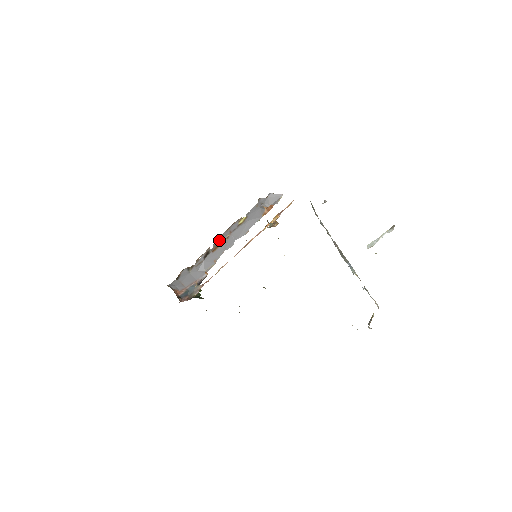
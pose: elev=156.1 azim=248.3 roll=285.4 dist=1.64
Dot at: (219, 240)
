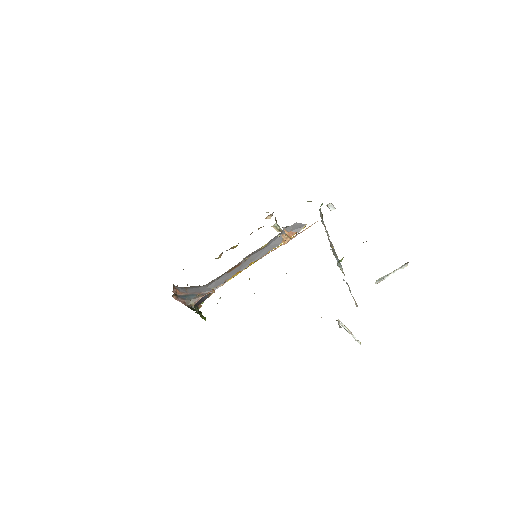
Dot at: occluded
